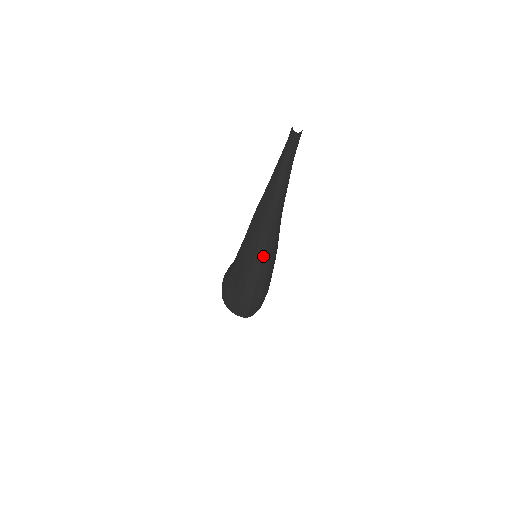
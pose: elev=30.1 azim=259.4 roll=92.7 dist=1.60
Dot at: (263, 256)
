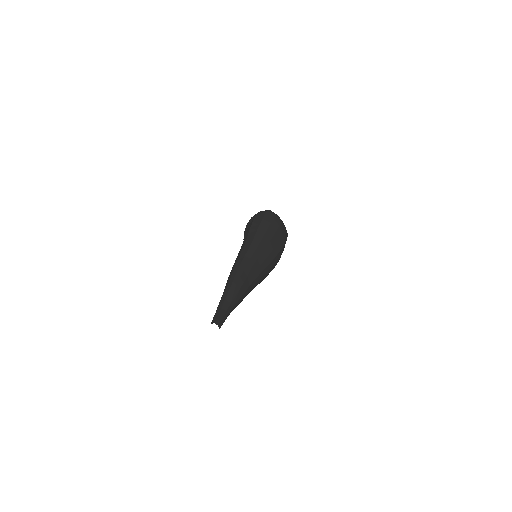
Dot at: occluded
